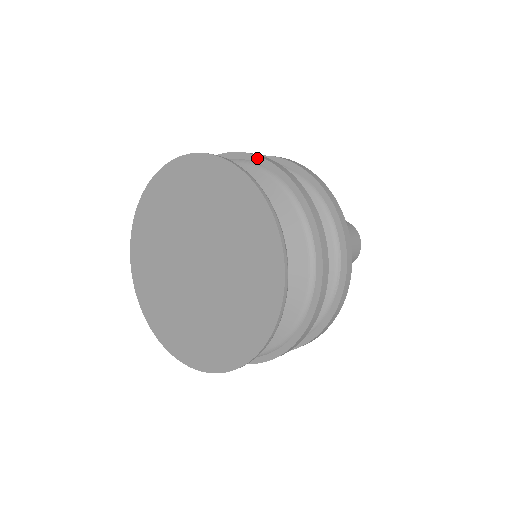
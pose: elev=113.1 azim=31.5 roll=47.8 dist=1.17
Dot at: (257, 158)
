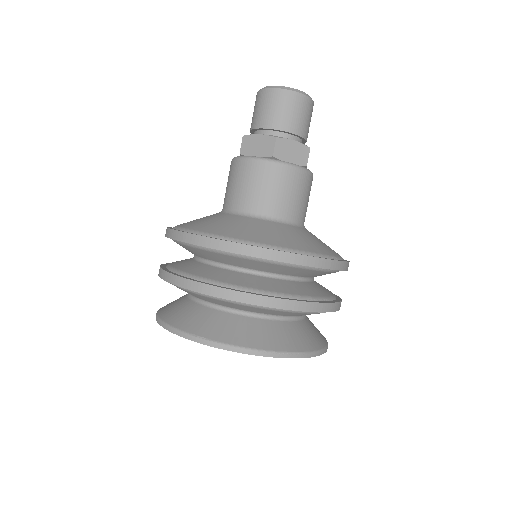
Dot at: (193, 291)
